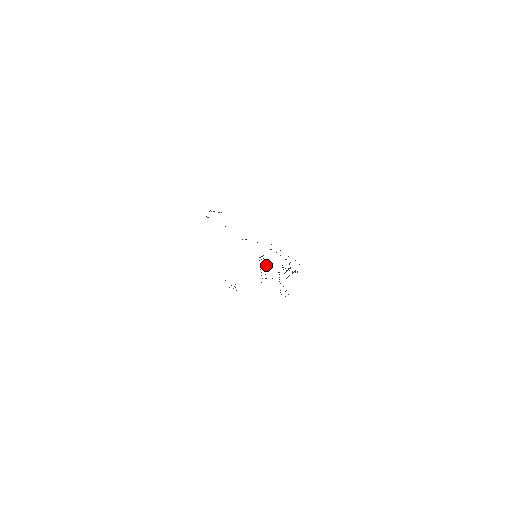
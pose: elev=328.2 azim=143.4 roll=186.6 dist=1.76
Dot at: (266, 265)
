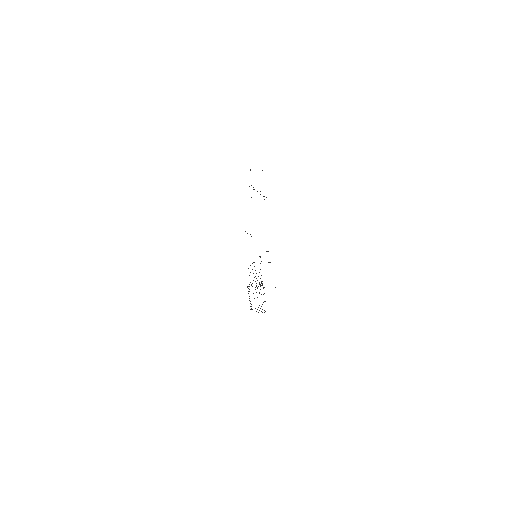
Dot at: occluded
